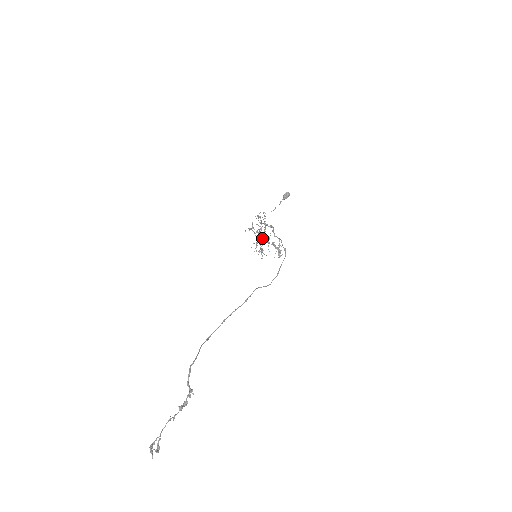
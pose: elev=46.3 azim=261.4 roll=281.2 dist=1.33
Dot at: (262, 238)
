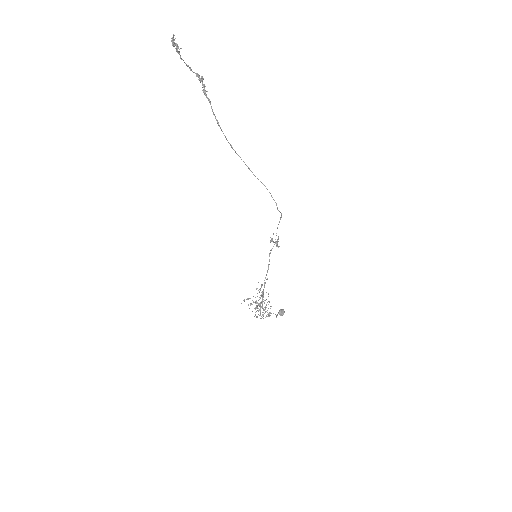
Dot at: (261, 302)
